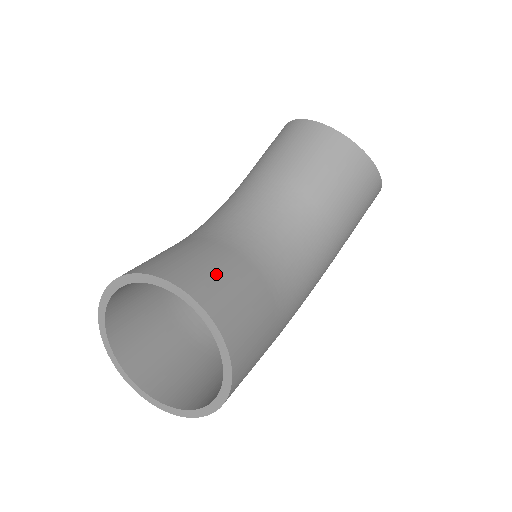
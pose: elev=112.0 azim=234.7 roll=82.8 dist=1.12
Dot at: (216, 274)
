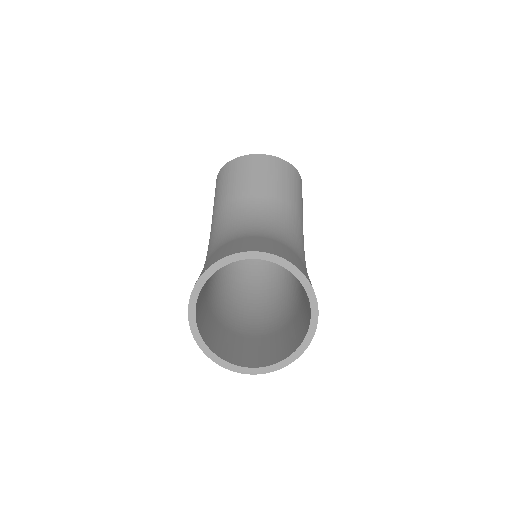
Dot at: (262, 244)
